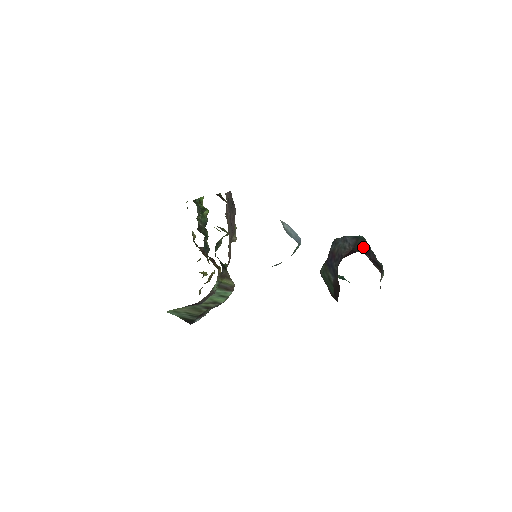
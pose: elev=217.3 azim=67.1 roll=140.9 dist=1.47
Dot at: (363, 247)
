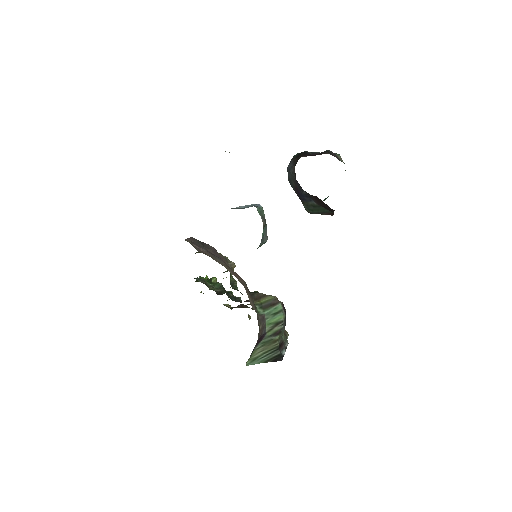
Dot at: (299, 156)
